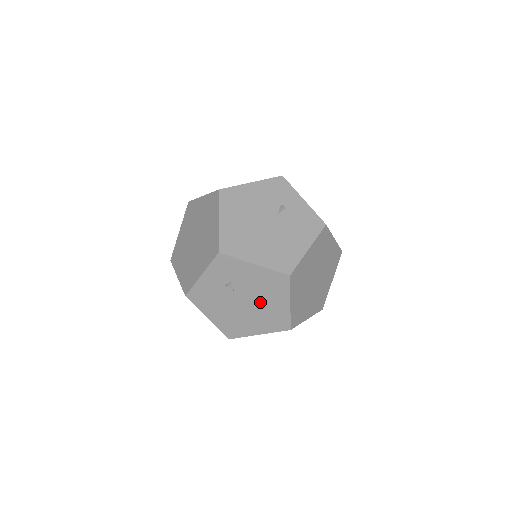
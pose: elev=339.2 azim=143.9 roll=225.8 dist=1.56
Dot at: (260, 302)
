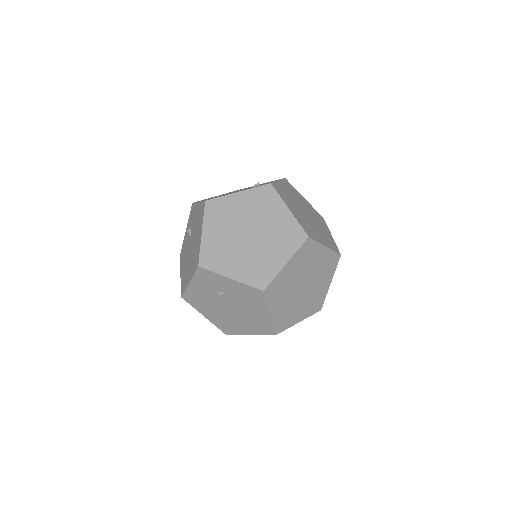
Dot at: (195, 241)
